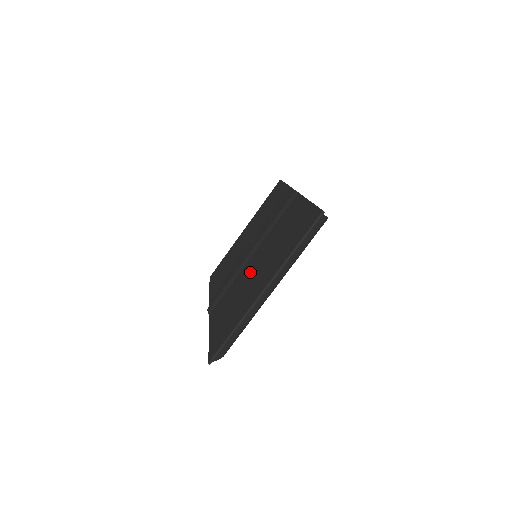
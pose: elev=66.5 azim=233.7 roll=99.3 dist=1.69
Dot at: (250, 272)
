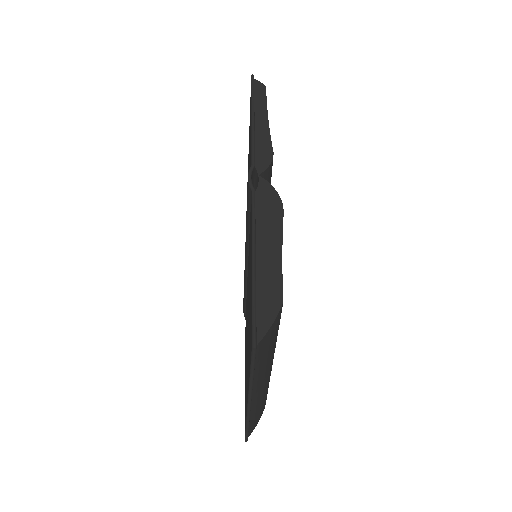
Dot at: (247, 315)
